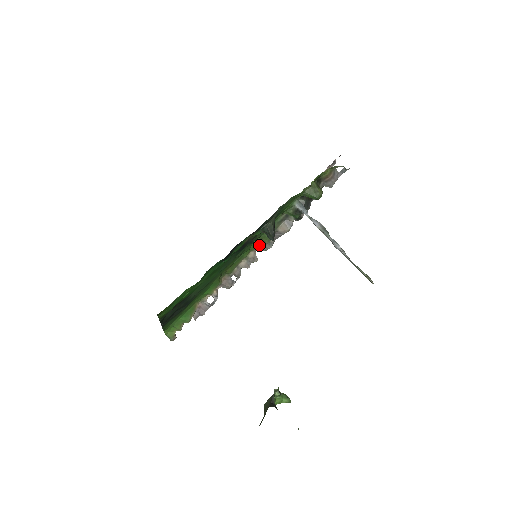
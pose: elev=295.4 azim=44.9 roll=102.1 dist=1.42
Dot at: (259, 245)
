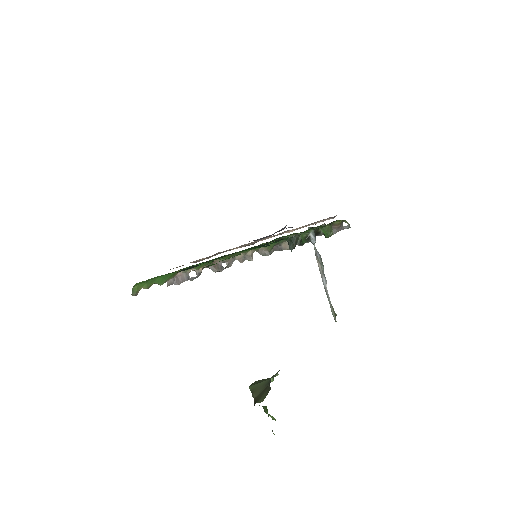
Dot at: (261, 248)
